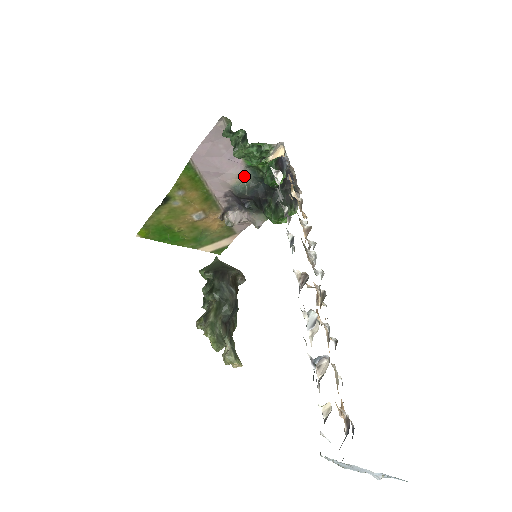
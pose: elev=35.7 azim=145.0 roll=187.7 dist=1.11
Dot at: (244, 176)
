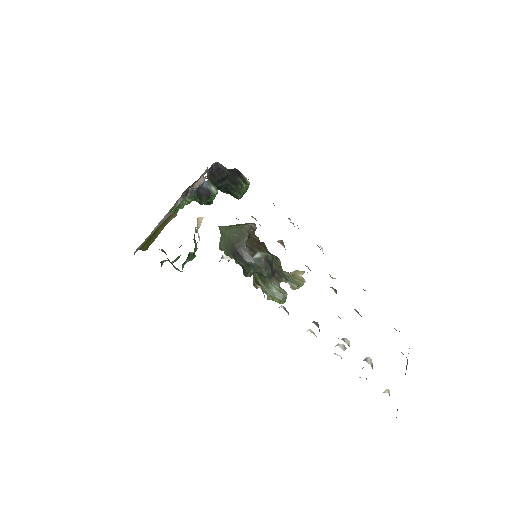
Dot at: occluded
